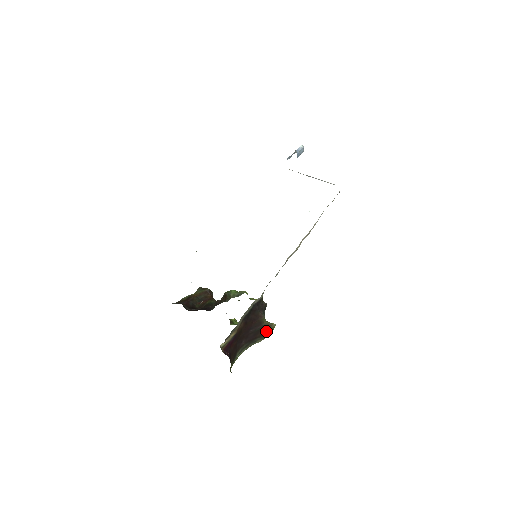
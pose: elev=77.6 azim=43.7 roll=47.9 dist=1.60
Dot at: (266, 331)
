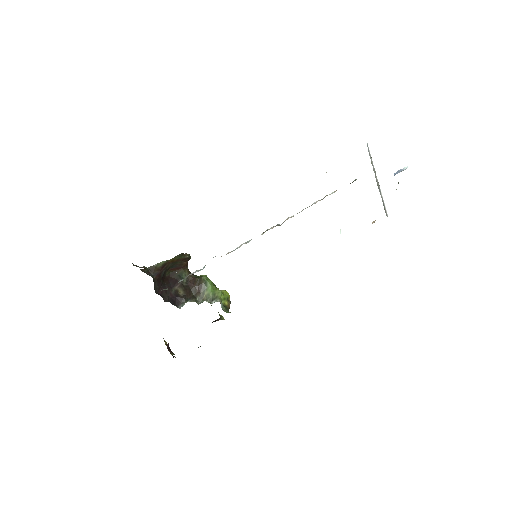
Dot at: occluded
